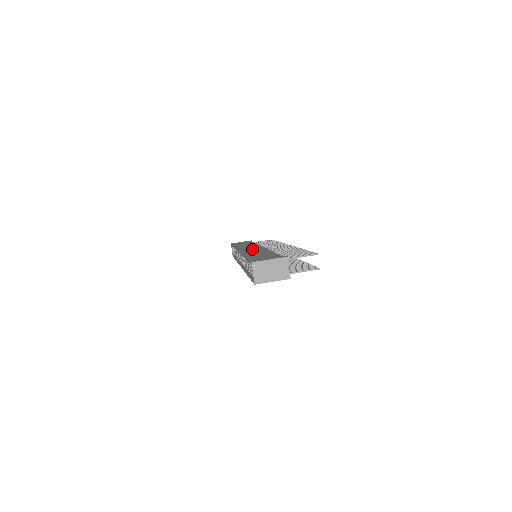
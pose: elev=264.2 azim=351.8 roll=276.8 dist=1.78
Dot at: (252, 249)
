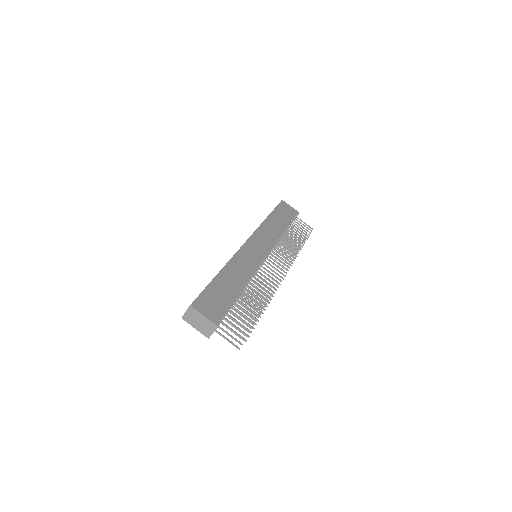
Dot at: (251, 254)
